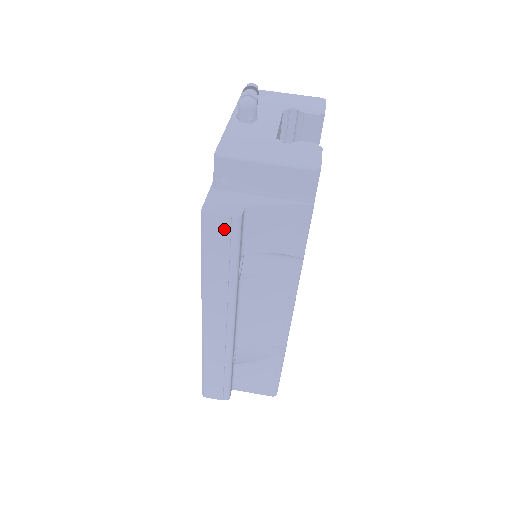
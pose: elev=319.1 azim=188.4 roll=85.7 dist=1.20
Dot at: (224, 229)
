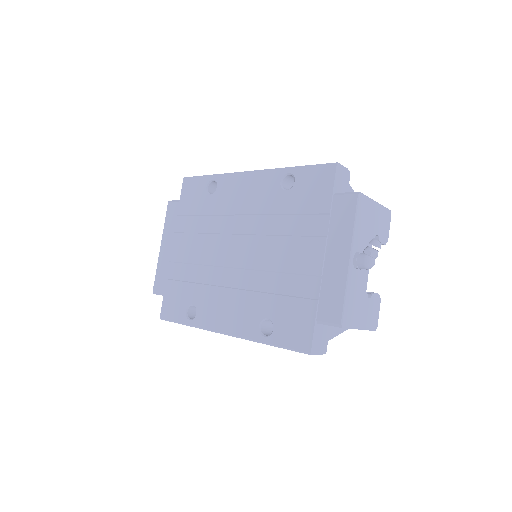
Dot at: occluded
